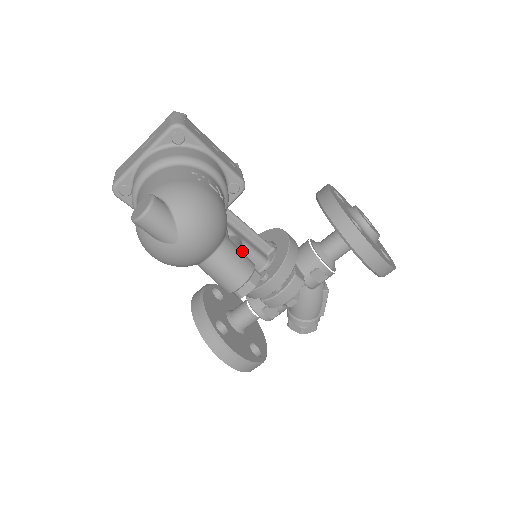
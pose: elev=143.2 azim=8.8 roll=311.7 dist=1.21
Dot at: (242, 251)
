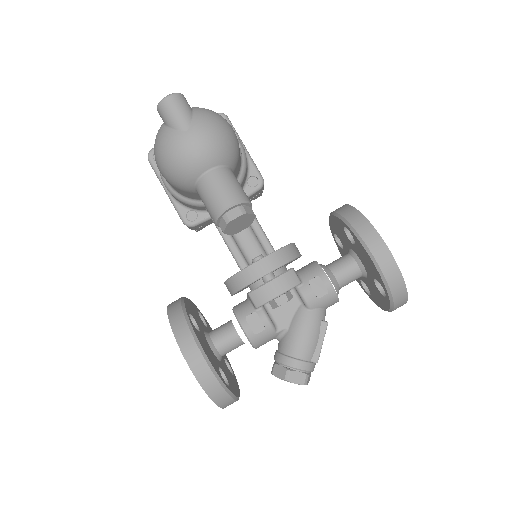
Dot at: (243, 230)
